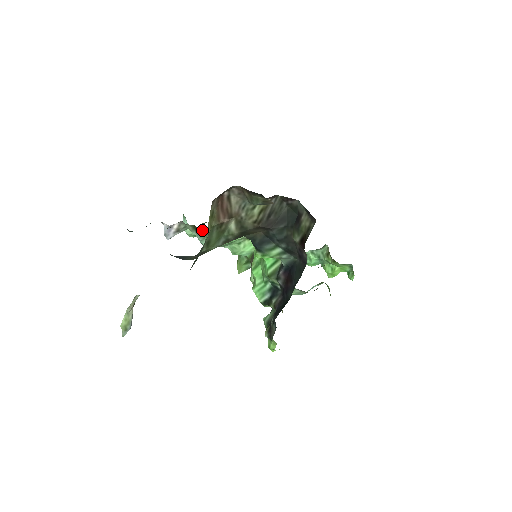
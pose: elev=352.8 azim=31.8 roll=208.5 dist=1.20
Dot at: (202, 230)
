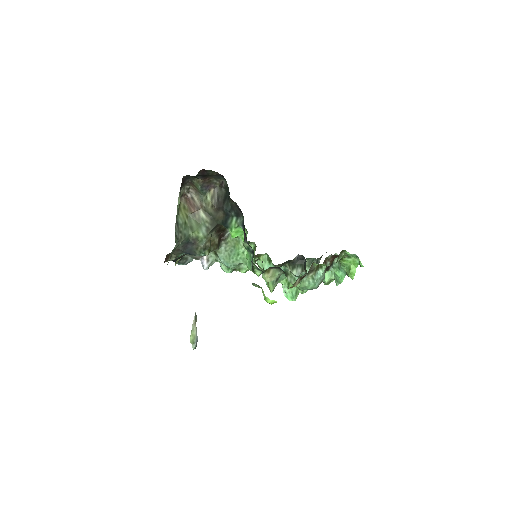
Dot at: (218, 251)
